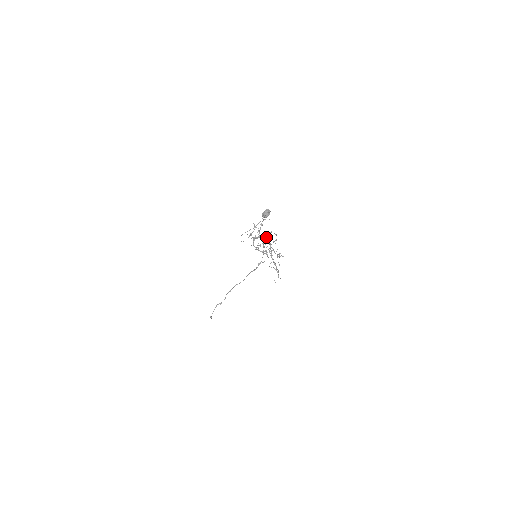
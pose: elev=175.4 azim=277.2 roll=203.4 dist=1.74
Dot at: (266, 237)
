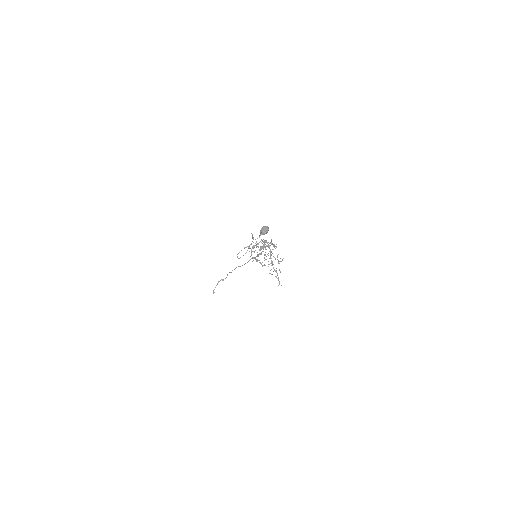
Dot at: (265, 249)
